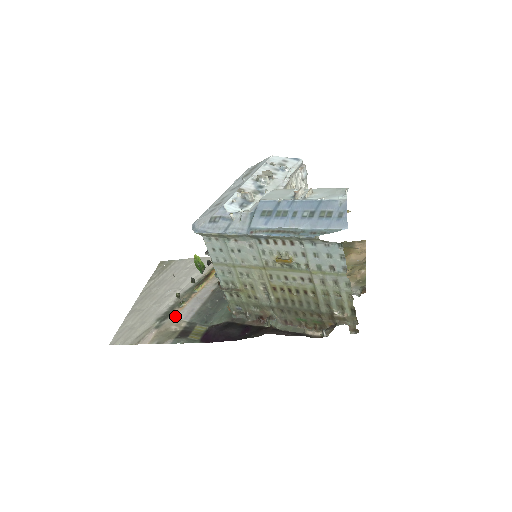
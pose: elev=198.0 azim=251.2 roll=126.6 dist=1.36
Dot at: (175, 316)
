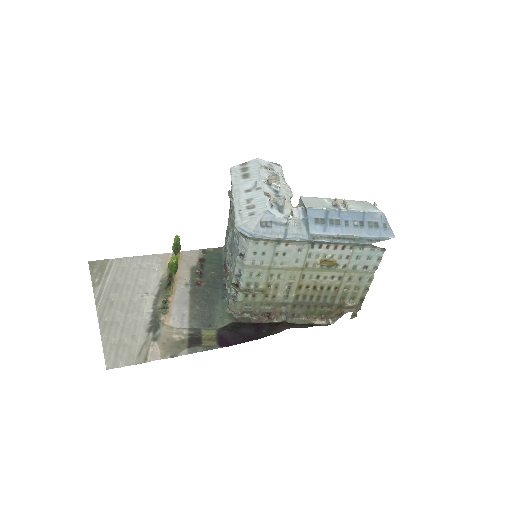
Dot at: (168, 324)
